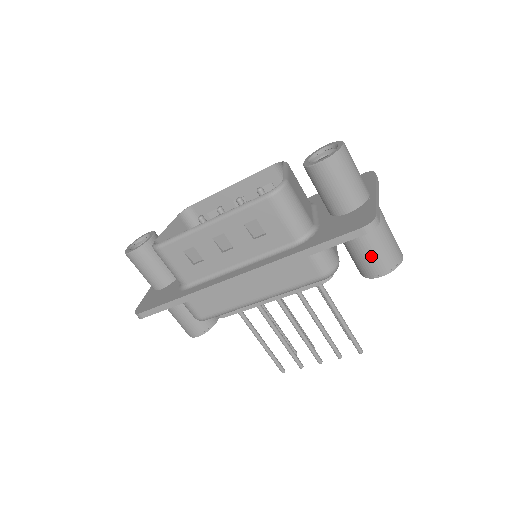
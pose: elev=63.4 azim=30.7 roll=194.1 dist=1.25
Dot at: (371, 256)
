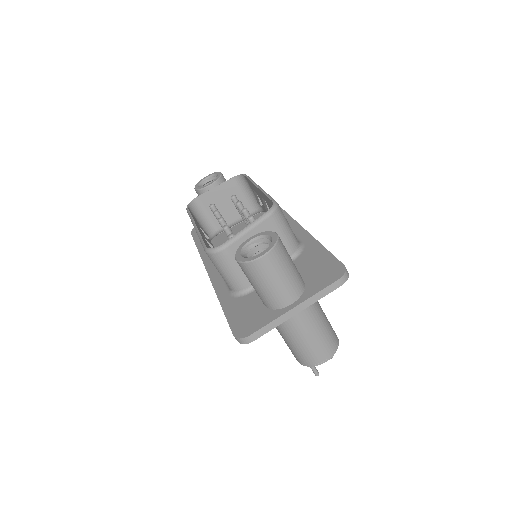
Dot at: (286, 343)
